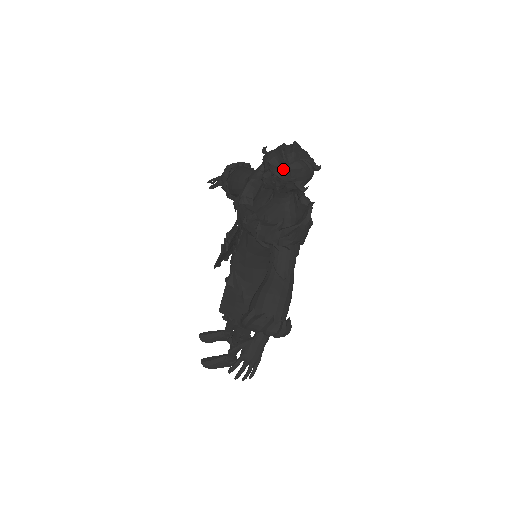
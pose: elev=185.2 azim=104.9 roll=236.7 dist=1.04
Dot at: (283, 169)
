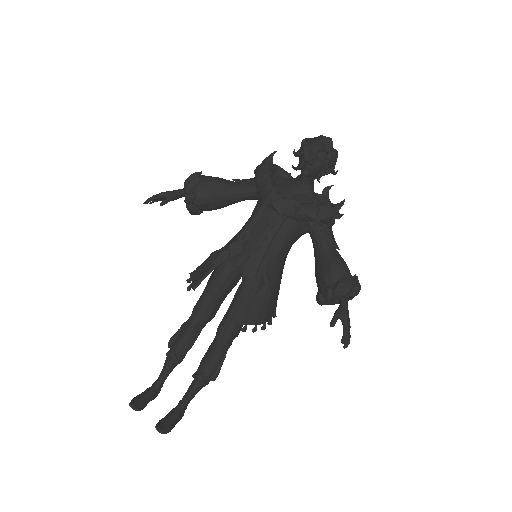
Dot at: (332, 154)
